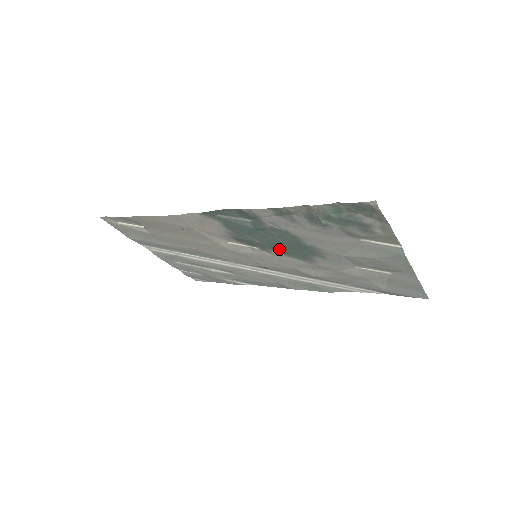
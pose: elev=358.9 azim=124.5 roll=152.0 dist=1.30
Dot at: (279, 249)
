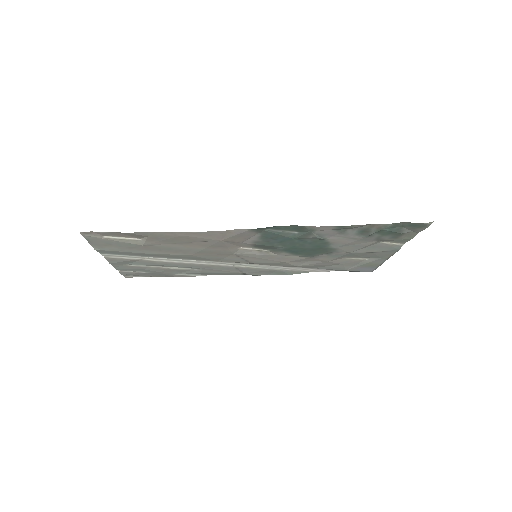
Dot at: (294, 251)
